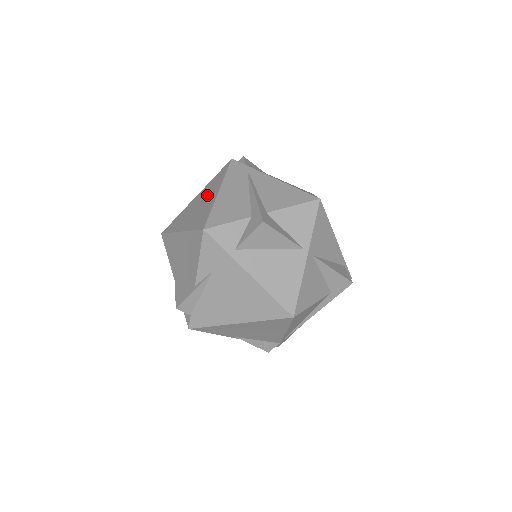
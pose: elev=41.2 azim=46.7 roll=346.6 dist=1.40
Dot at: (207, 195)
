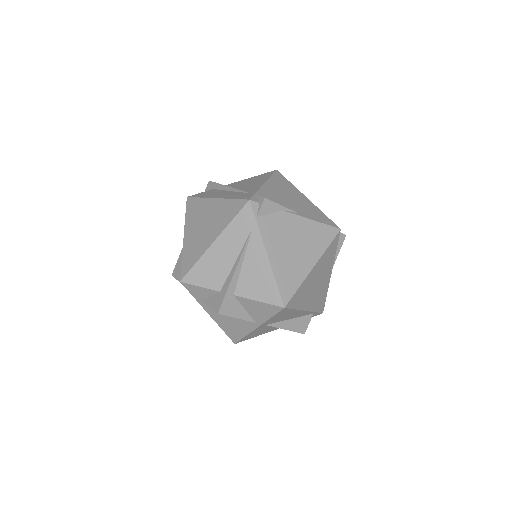
Dot at: (212, 224)
